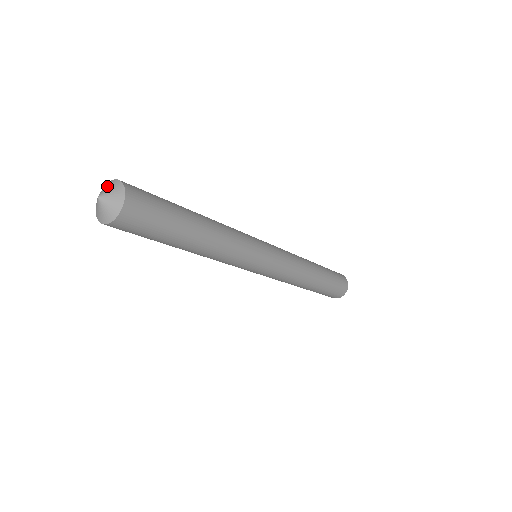
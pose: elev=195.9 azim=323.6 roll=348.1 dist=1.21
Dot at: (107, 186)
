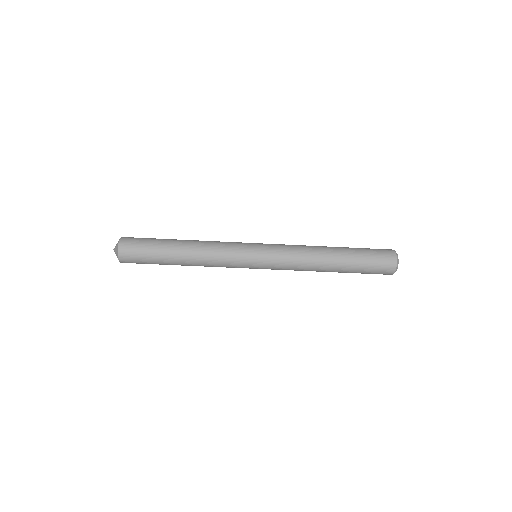
Dot at: occluded
